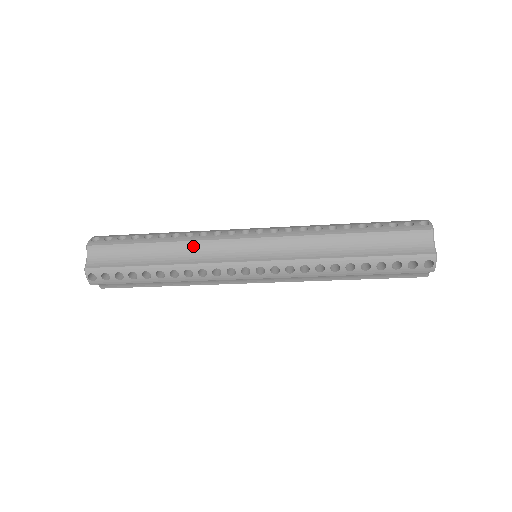
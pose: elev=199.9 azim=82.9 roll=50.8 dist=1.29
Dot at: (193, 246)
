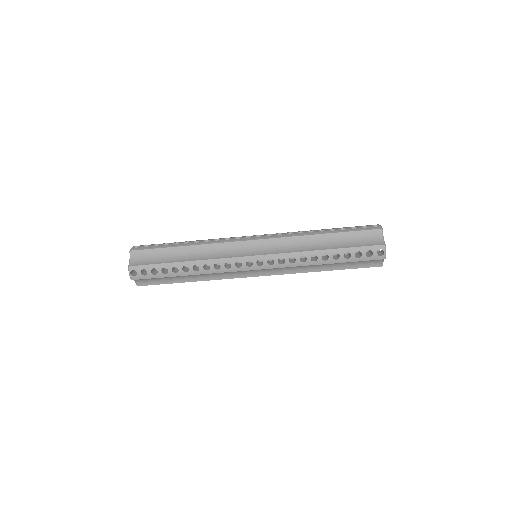
Dot at: (210, 248)
